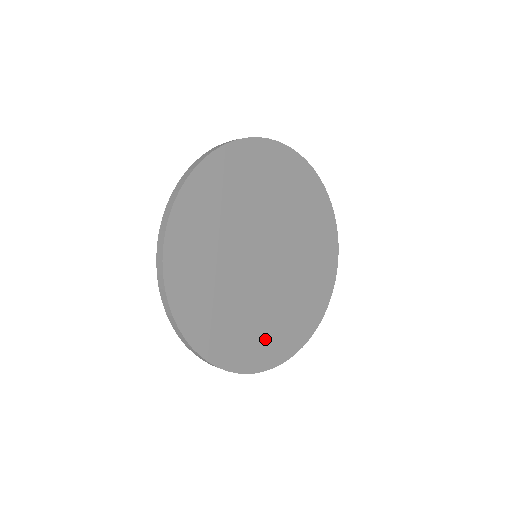
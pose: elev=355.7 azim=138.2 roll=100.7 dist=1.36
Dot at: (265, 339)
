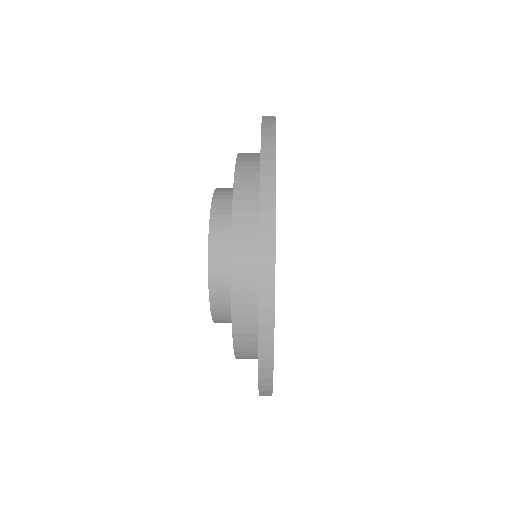
Dot at: occluded
